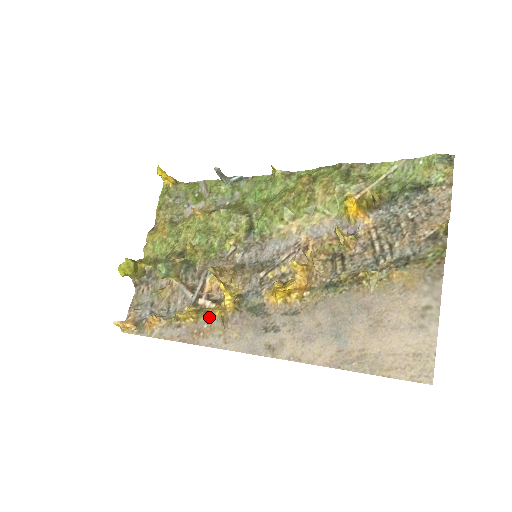
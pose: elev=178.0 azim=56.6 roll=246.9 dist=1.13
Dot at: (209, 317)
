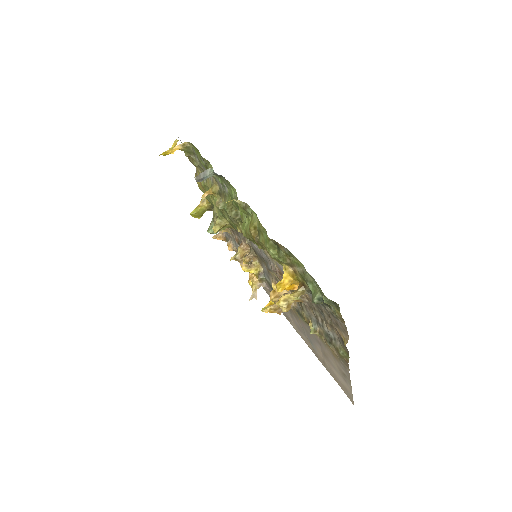
Dot at: occluded
